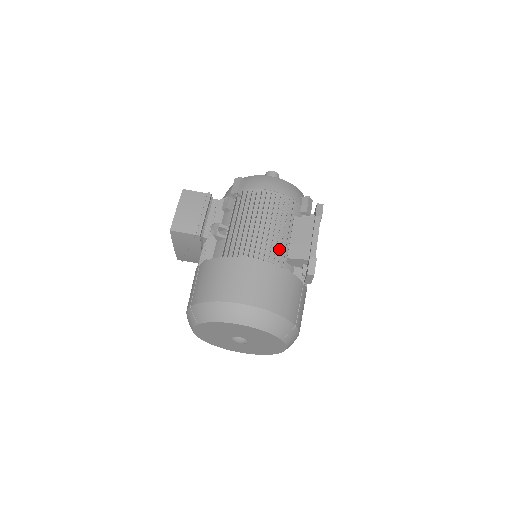
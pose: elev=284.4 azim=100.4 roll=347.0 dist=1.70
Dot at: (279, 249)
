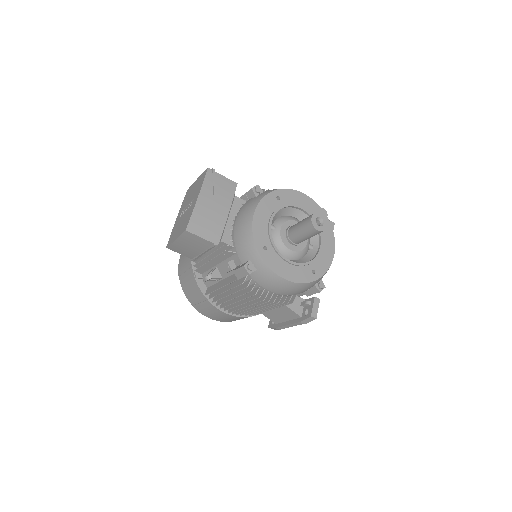
Dot at: occluded
